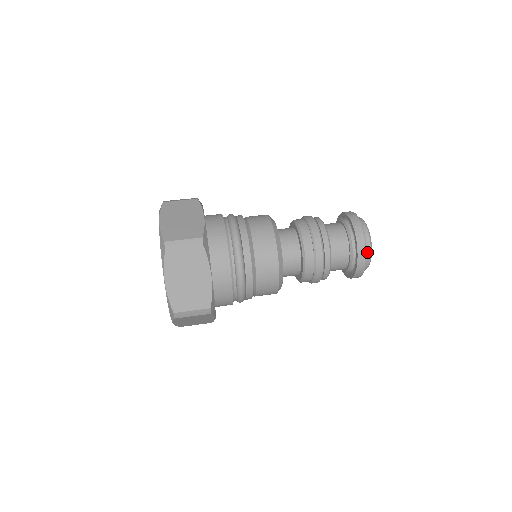
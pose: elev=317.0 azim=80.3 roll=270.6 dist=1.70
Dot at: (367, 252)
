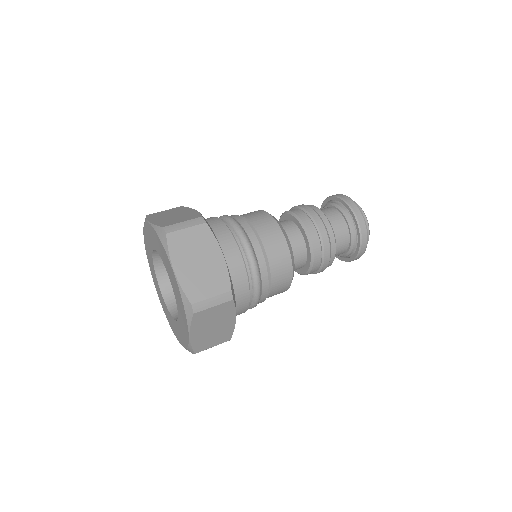
Dot at: occluded
